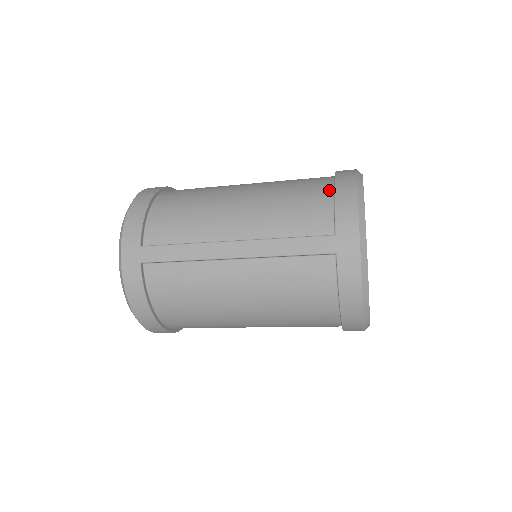
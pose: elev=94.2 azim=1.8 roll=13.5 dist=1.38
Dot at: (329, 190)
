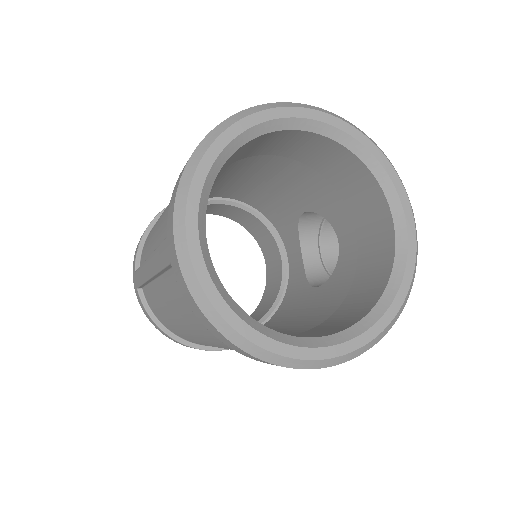
Dot at: occluded
